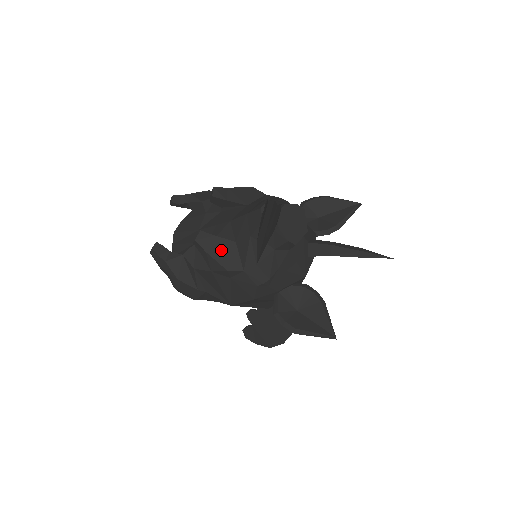
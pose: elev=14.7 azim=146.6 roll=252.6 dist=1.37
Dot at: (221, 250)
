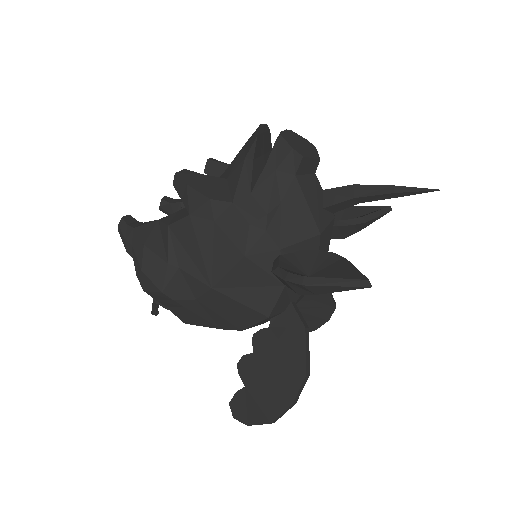
Dot at: (206, 184)
